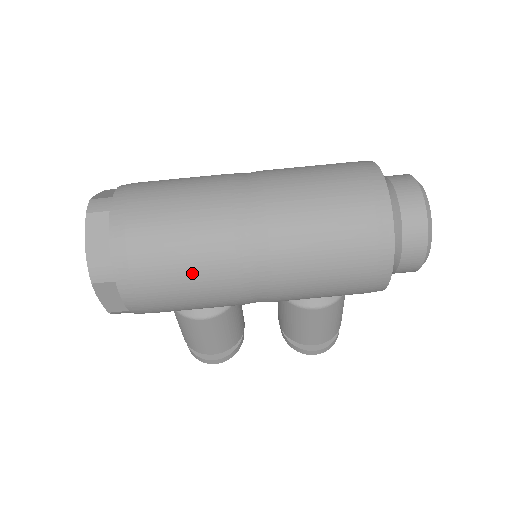
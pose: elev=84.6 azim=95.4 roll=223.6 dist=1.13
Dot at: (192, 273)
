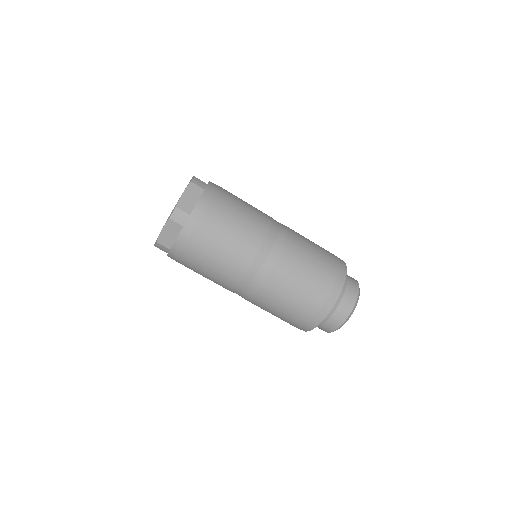
Dot at: (208, 277)
